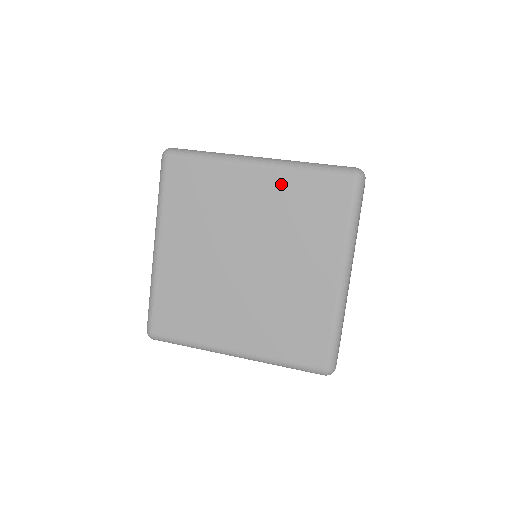
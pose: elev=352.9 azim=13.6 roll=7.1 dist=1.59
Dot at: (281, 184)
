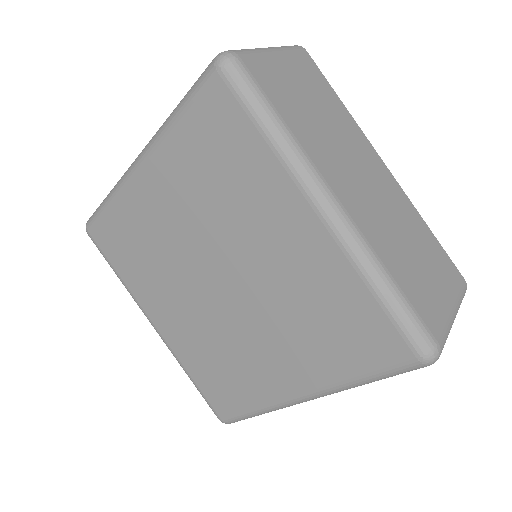
Dot at: (170, 164)
